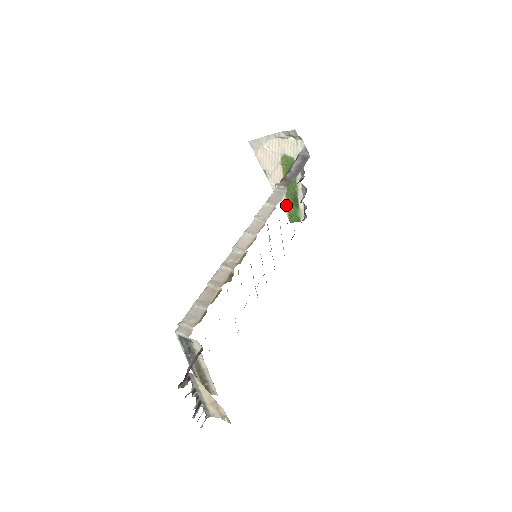
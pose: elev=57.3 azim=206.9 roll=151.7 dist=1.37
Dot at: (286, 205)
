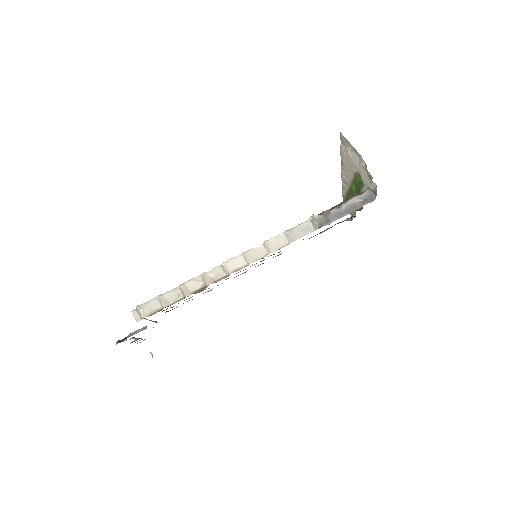
Dot at: (345, 194)
